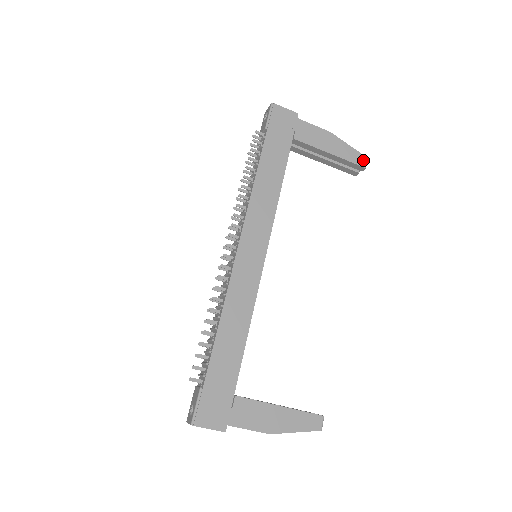
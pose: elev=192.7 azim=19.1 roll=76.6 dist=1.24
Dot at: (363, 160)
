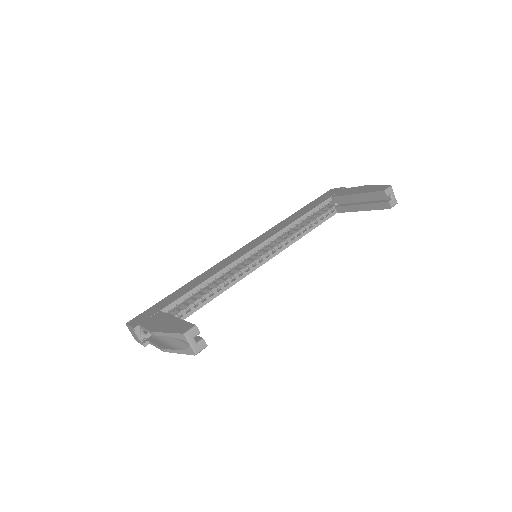
Dot at: (385, 188)
